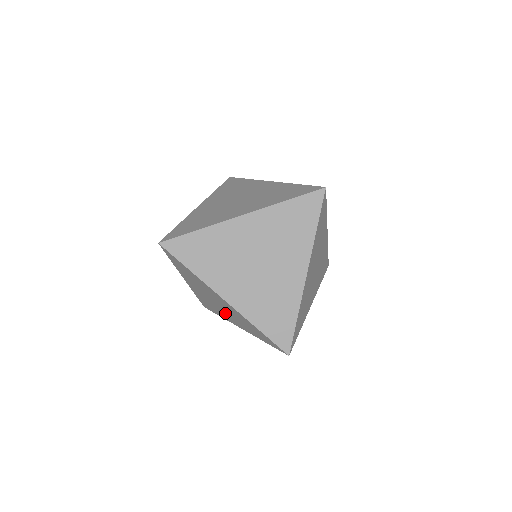
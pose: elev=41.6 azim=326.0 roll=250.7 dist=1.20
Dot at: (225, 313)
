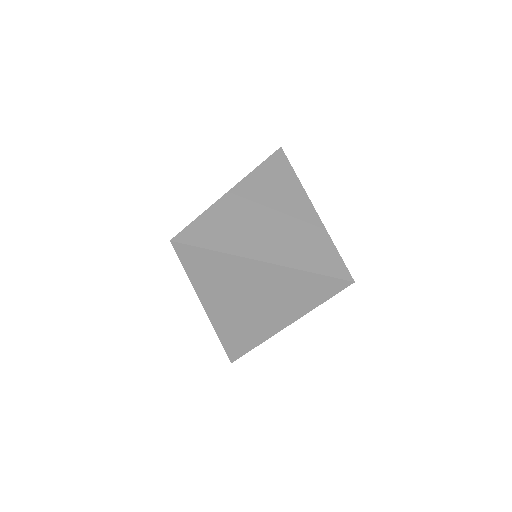
Dot at: occluded
